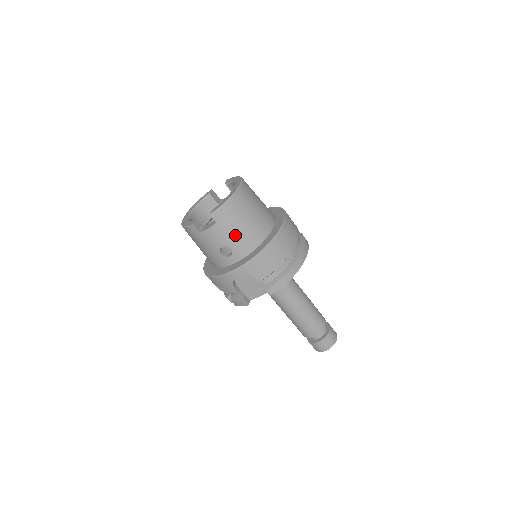
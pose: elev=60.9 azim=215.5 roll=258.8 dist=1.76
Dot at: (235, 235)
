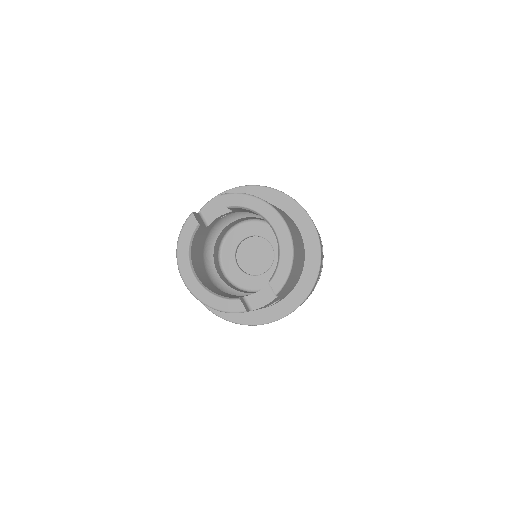
Dot at: (289, 287)
